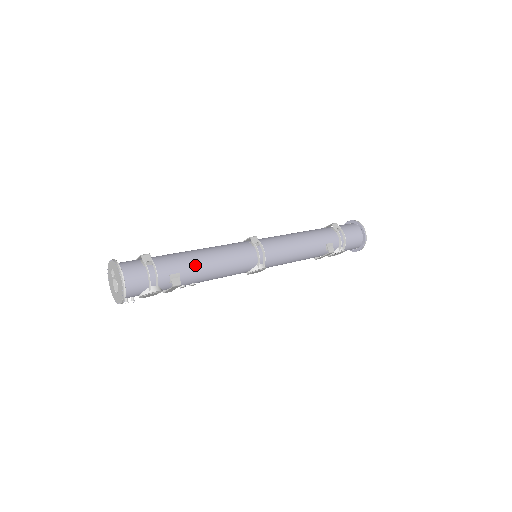
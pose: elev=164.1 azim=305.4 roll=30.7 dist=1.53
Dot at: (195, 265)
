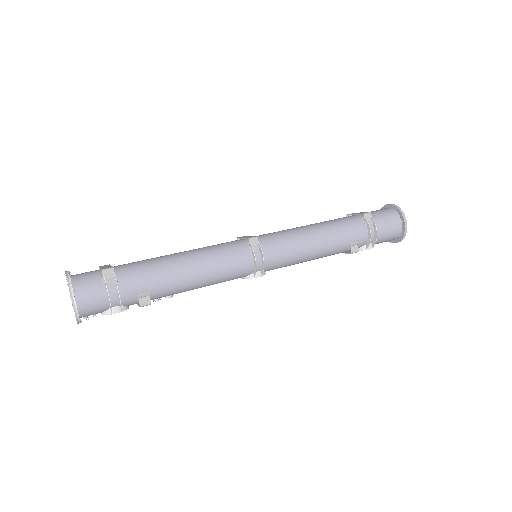
Dot at: (170, 280)
